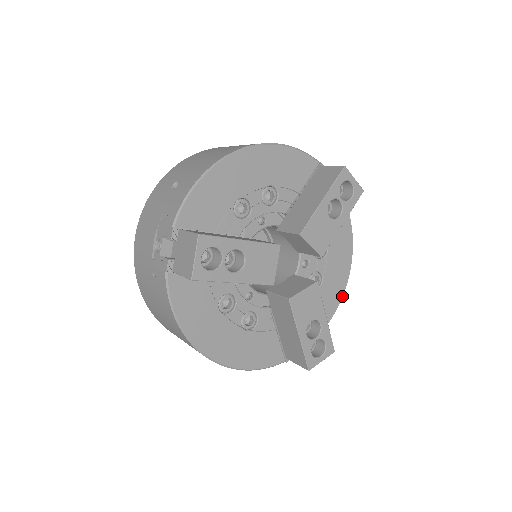
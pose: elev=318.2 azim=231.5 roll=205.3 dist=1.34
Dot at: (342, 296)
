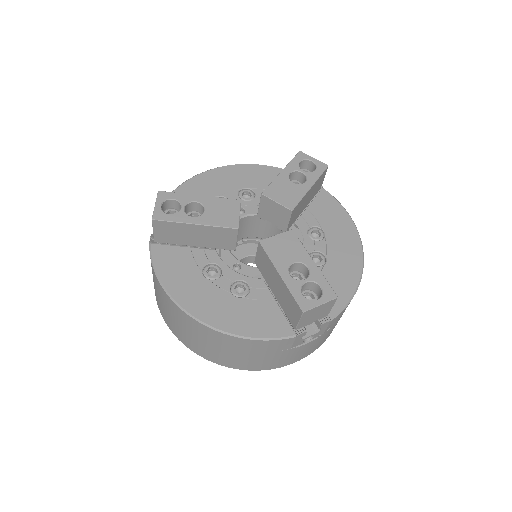
Dot at: (360, 275)
